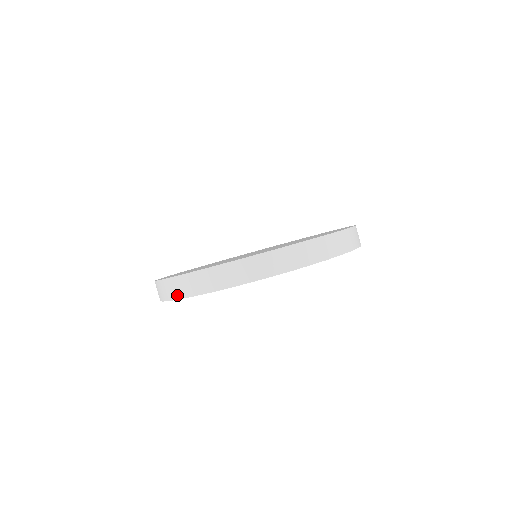
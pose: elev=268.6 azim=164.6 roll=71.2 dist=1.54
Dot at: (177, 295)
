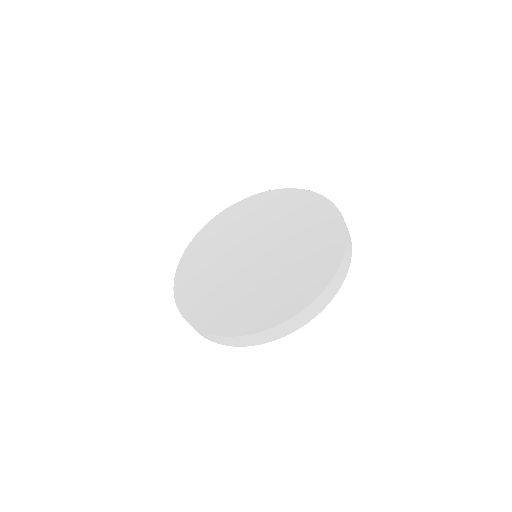
Dot at: (274, 338)
